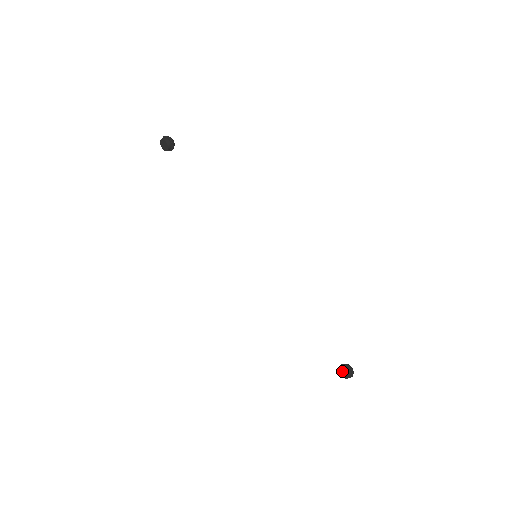
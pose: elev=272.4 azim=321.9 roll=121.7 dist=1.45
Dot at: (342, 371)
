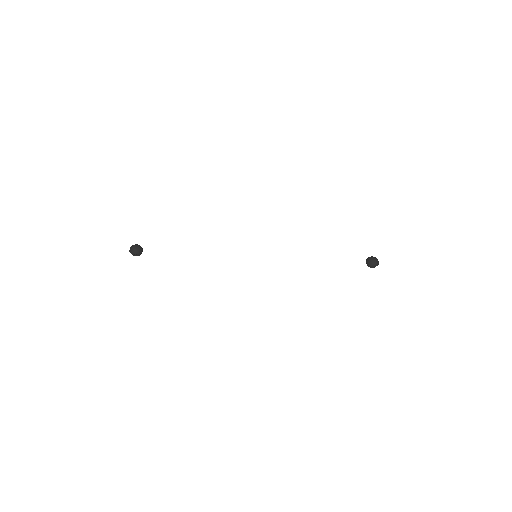
Dot at: (369, 265)
